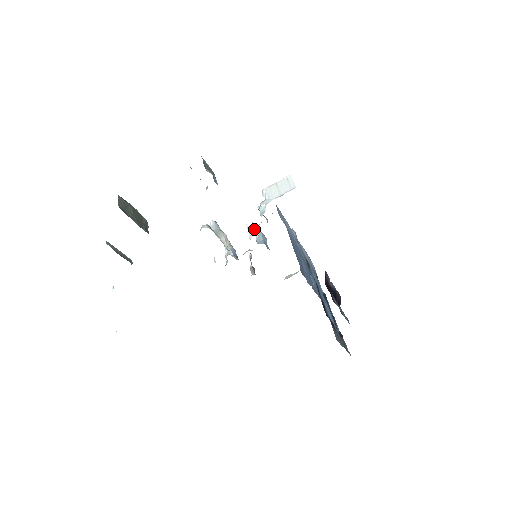
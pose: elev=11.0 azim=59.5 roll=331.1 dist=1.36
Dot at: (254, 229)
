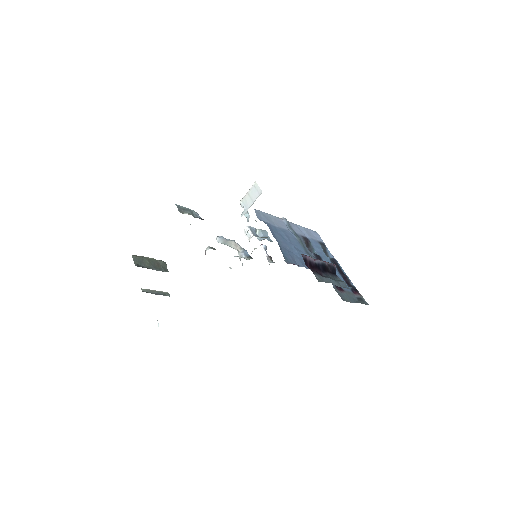
Dot at: (250, 232)
